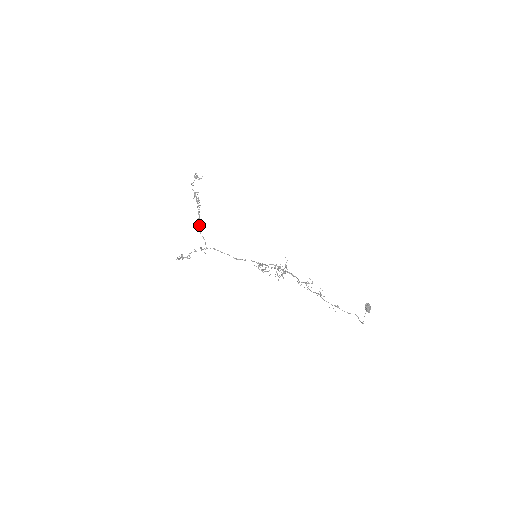
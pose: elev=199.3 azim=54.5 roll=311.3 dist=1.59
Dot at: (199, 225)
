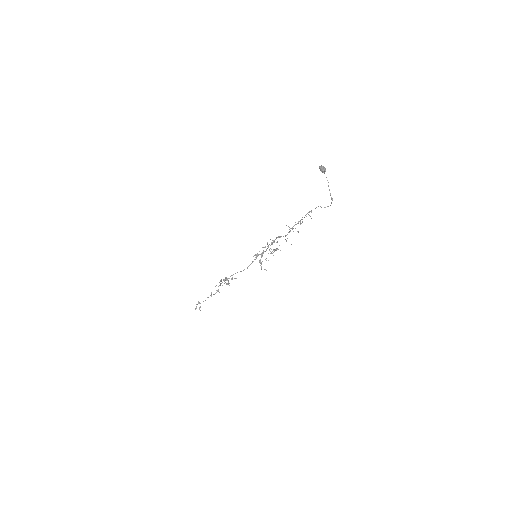
Dot at: (221, 281)
